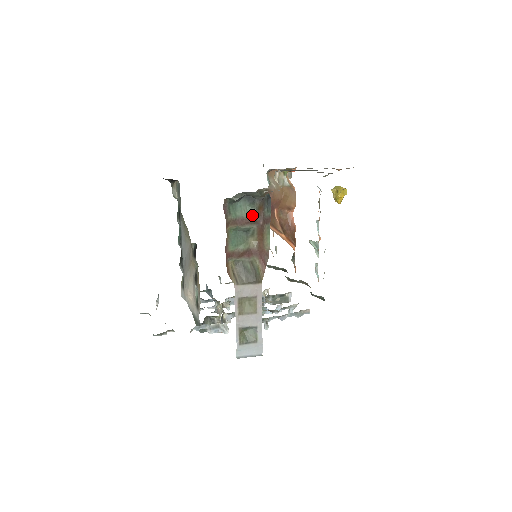
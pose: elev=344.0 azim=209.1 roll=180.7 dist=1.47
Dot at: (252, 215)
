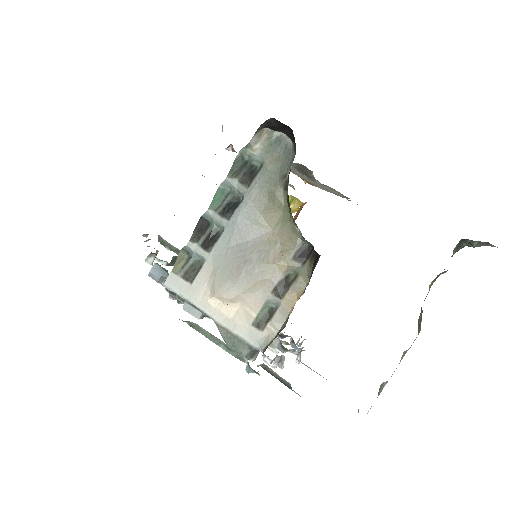
Dot at: occluded
